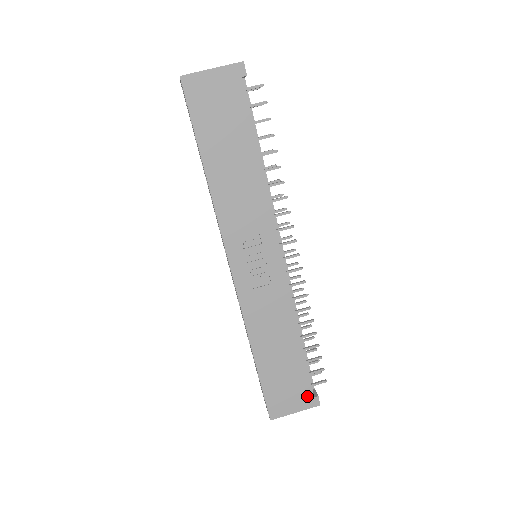
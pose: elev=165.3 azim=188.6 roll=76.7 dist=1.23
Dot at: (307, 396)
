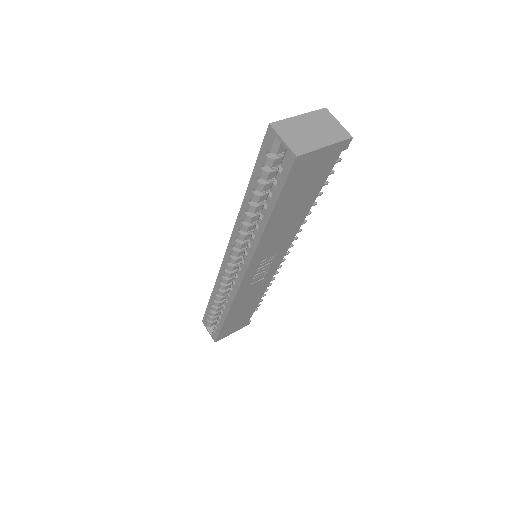
Dot at: (244, 323)
